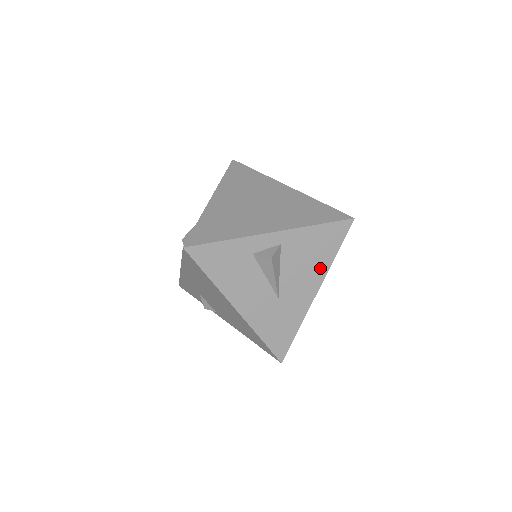
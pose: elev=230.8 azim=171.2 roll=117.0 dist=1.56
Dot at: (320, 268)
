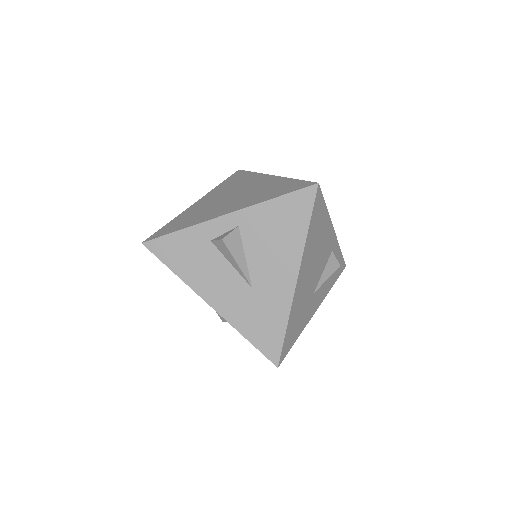
Dot at: (293, 248)
